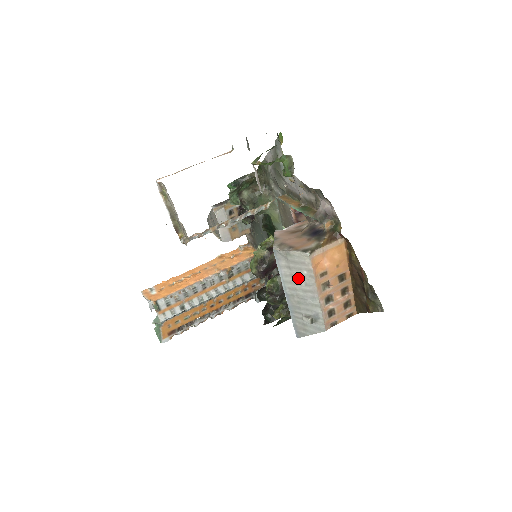
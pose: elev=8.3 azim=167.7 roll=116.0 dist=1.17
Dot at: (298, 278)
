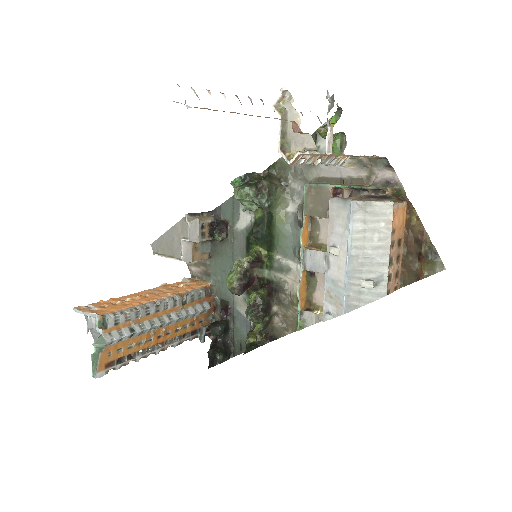
Dot at: (371, 233)
